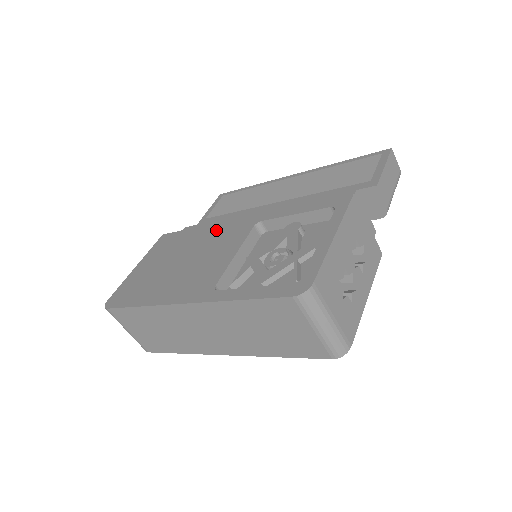
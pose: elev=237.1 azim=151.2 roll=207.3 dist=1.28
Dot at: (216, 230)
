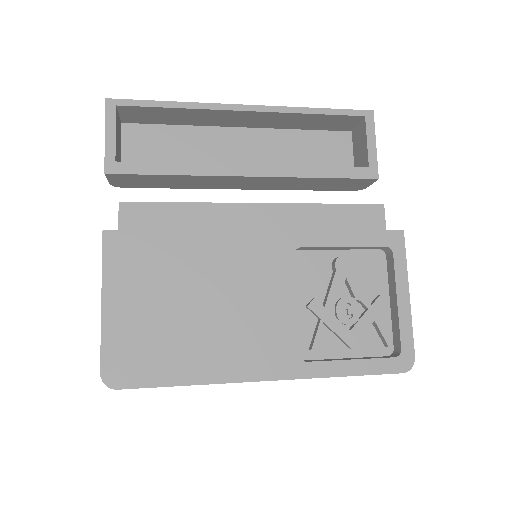
Dot at: (230, 248)
